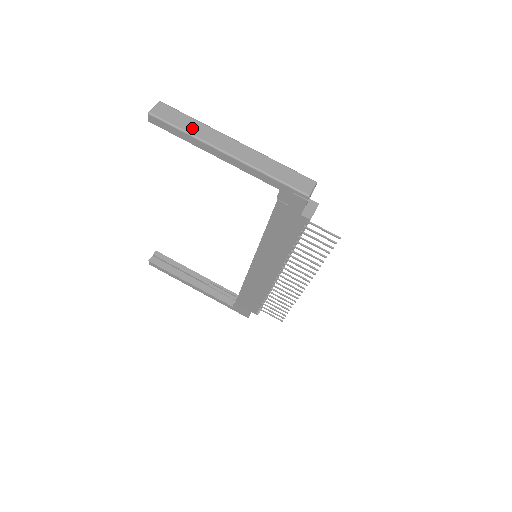
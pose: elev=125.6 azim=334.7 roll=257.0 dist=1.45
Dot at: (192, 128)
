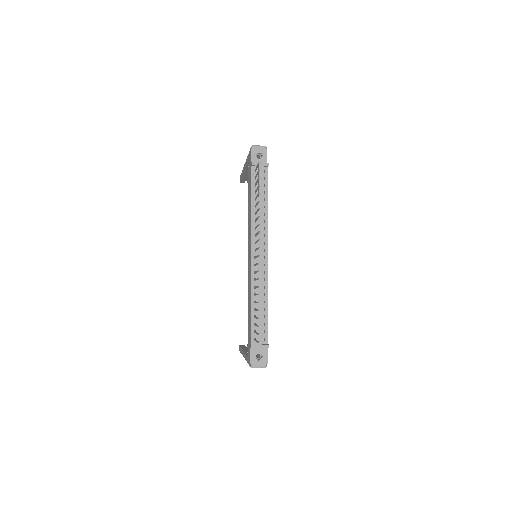
Dot at: occluded
